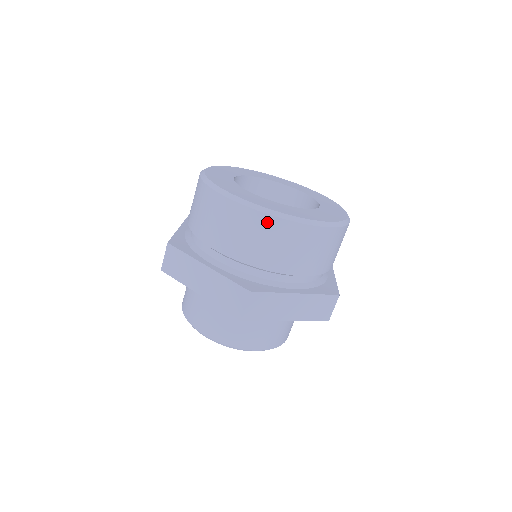
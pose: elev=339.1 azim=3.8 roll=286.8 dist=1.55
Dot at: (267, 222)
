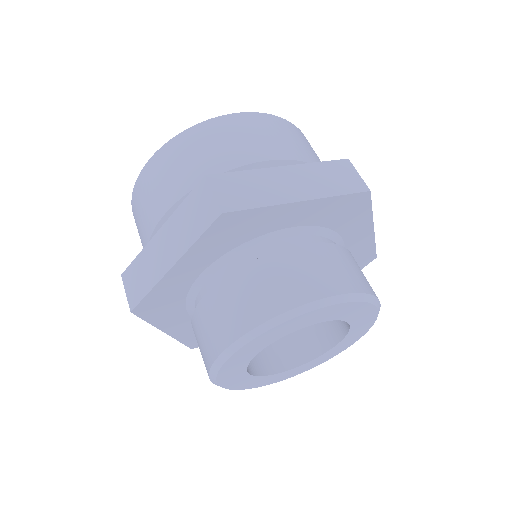
Dot at: (186, 137)
